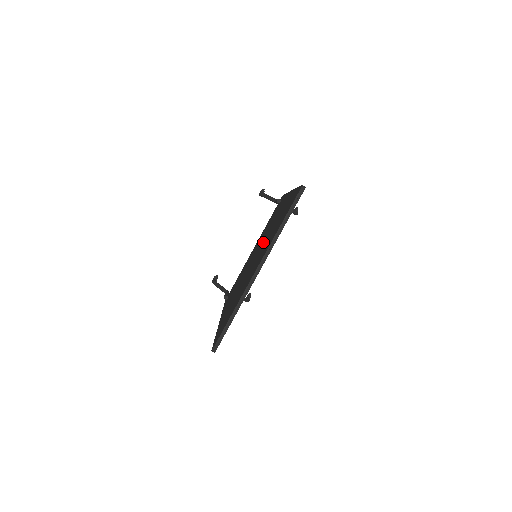
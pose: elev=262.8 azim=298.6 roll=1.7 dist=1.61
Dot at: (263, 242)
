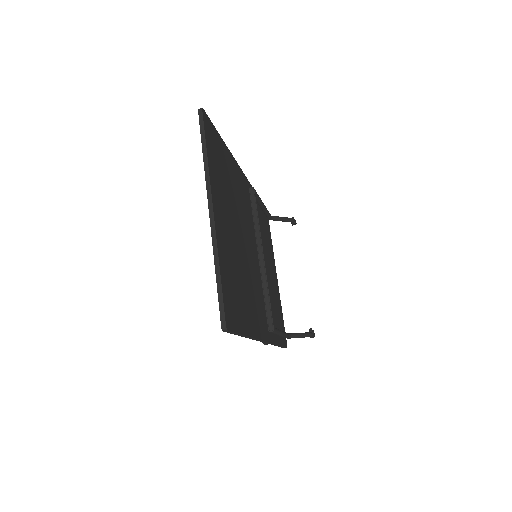
Dot at: occluded
